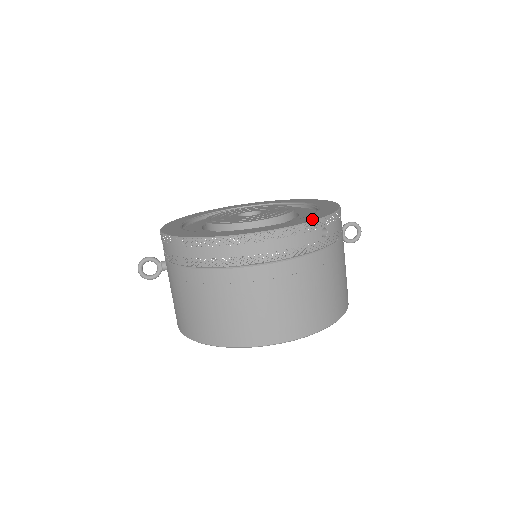
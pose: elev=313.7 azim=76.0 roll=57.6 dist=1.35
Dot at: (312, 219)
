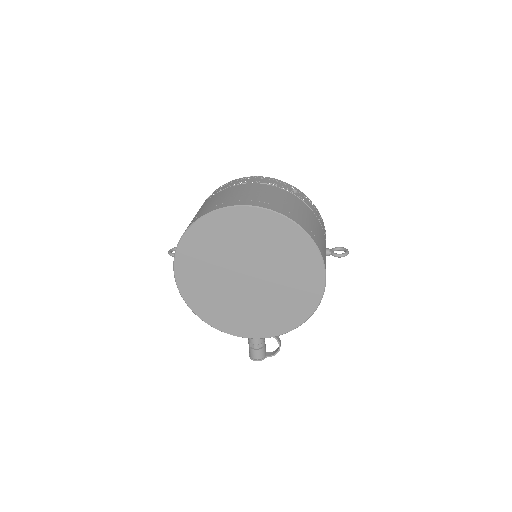
Dot at: occluded
